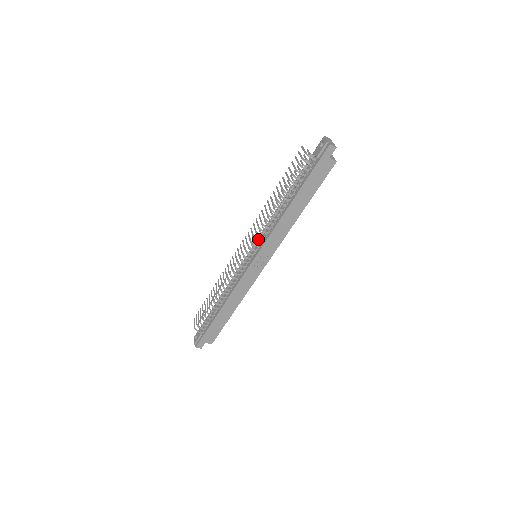
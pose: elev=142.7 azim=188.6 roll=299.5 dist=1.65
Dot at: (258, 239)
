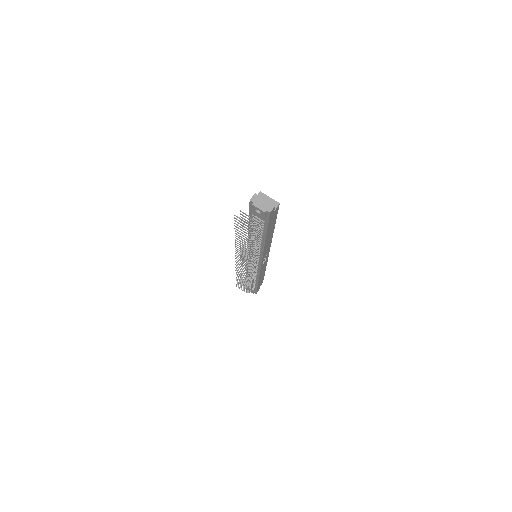
Dot at: occluded
